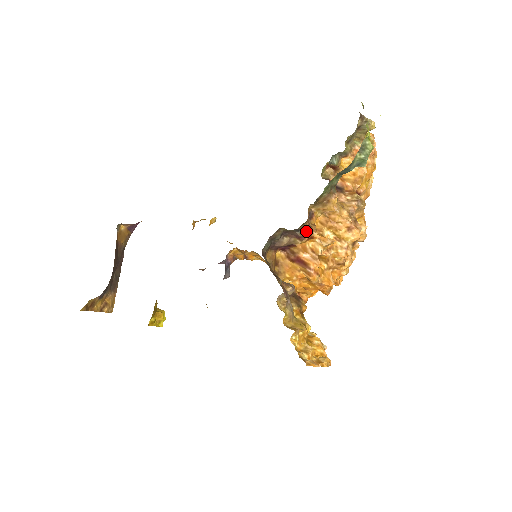
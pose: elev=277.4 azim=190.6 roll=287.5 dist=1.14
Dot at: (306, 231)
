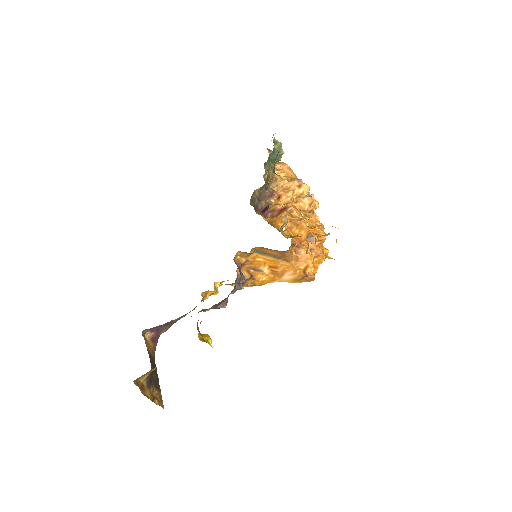
Dot at: (272, 191)
